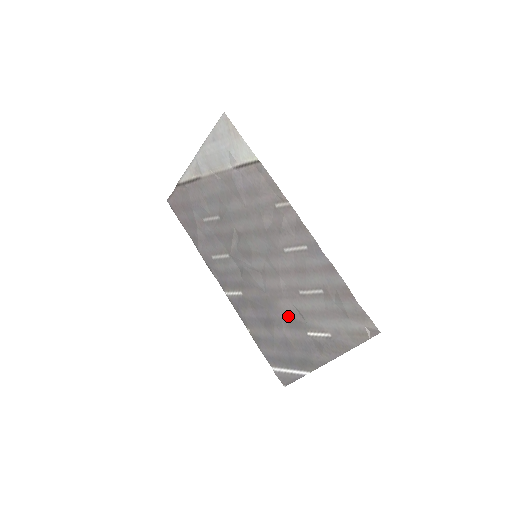
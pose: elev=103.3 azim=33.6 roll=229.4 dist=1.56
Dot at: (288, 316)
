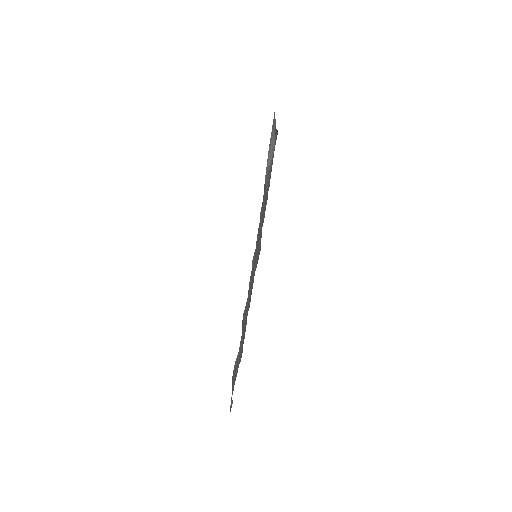
Dot at: (245, 322)
